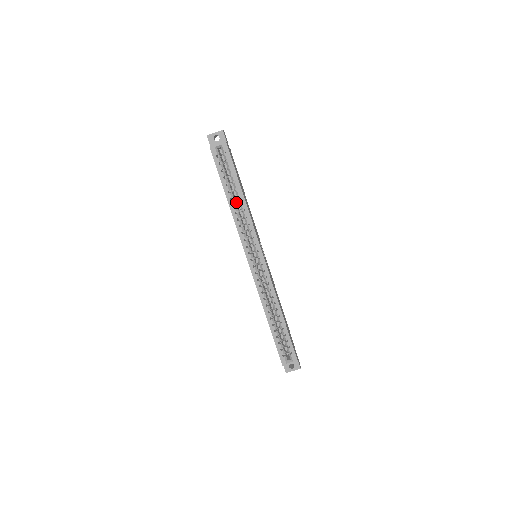
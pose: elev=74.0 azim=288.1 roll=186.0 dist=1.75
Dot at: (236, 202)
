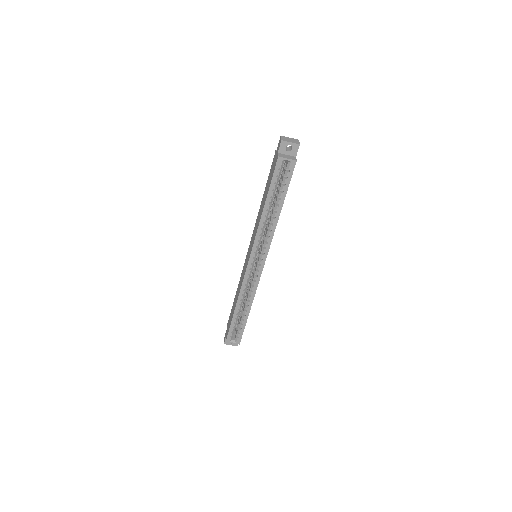
Dot at: occluded
